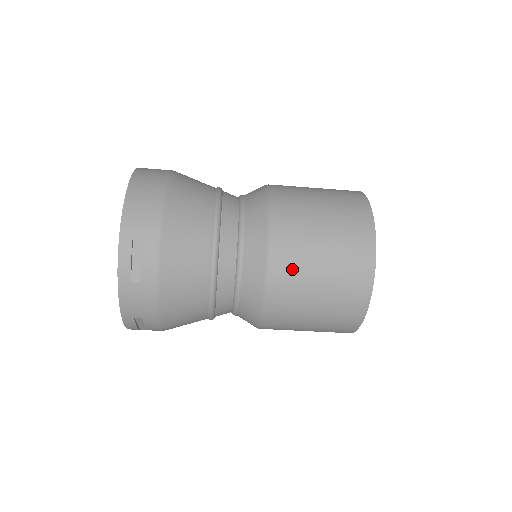
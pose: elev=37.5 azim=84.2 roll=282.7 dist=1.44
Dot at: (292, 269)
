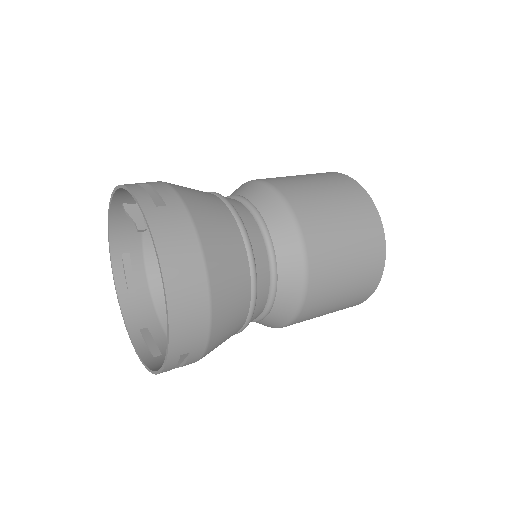
Dot at: (307, 319)
